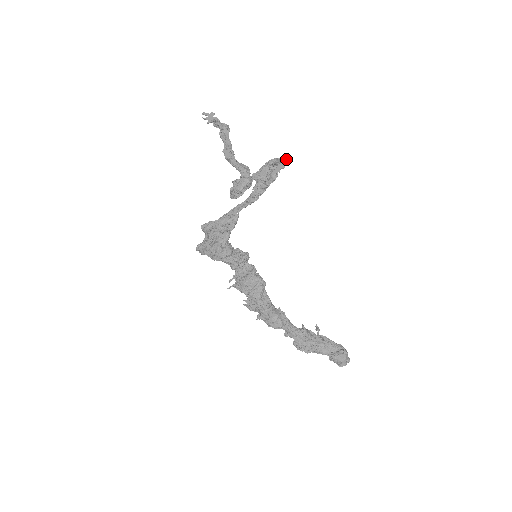
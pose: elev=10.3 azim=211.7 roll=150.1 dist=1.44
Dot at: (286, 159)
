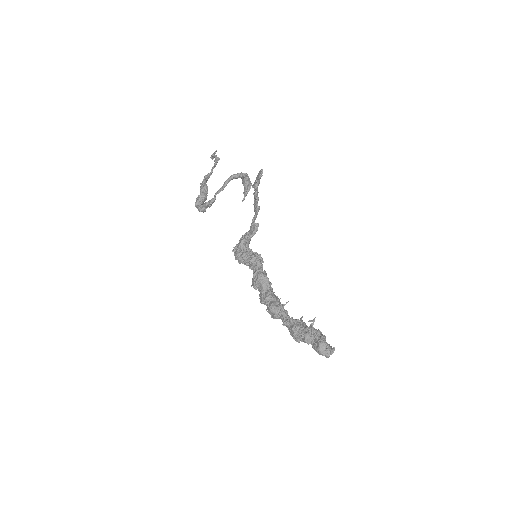
Dot at: (261, 170)
